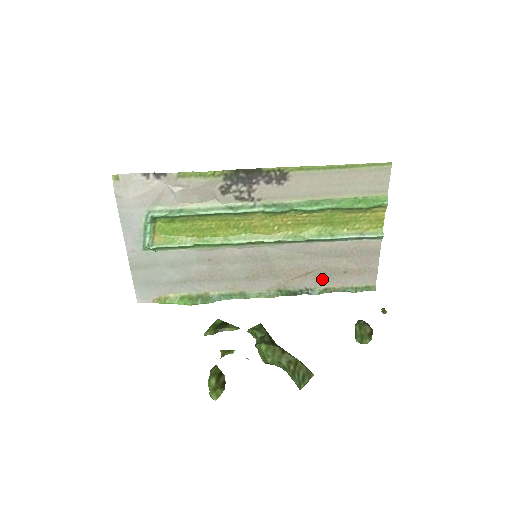
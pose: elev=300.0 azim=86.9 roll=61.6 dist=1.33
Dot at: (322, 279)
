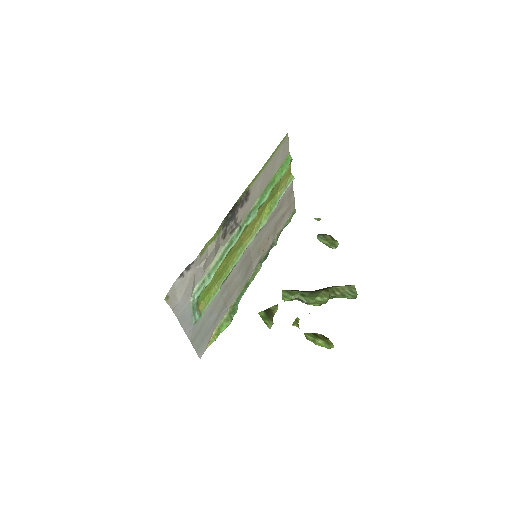
Dot at: (275, 232)
